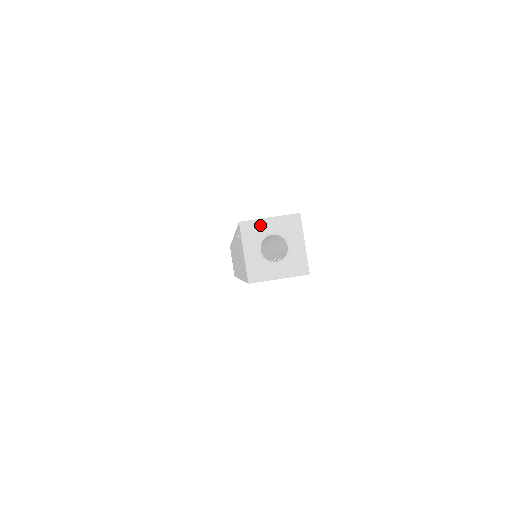
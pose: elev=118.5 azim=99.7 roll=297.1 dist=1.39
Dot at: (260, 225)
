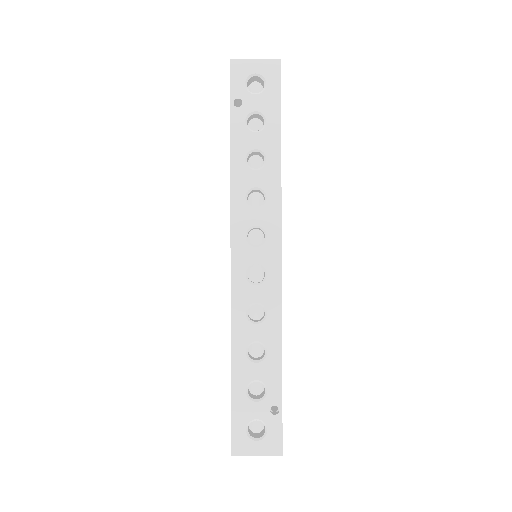
Dot at: occluded
